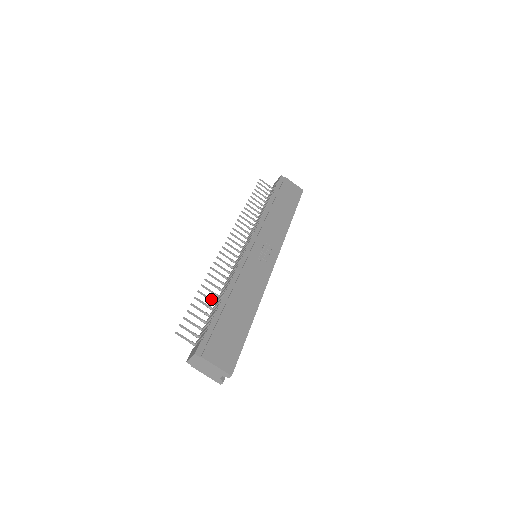
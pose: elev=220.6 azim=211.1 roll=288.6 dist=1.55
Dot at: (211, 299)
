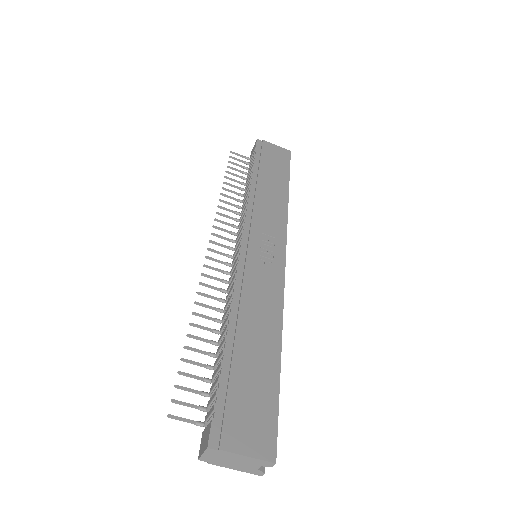
Dot at: (210, 341)
